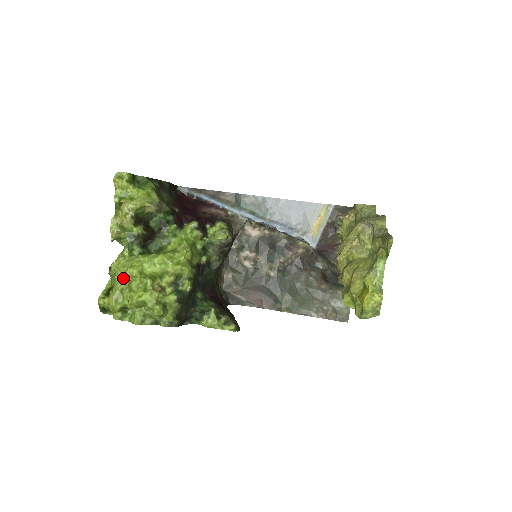
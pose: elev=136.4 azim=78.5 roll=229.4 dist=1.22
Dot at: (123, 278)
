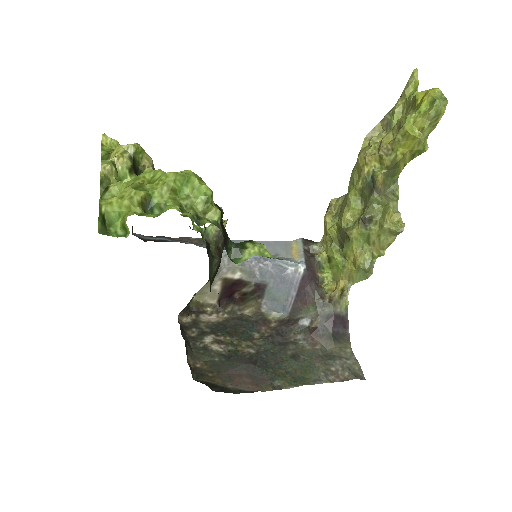
Dot at: (139, 177)
